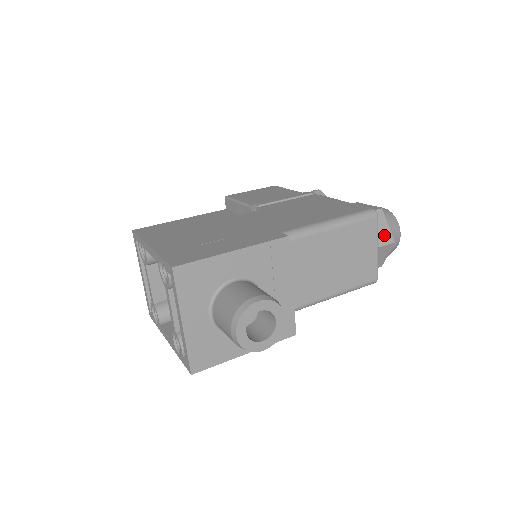
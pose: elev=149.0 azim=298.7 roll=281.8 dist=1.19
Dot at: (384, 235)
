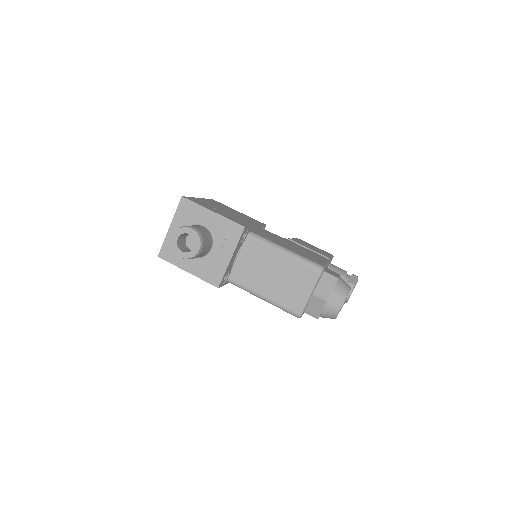
Dot at: (324, 292)
